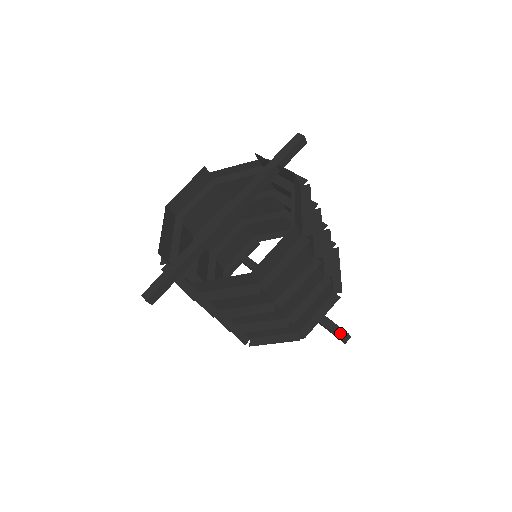
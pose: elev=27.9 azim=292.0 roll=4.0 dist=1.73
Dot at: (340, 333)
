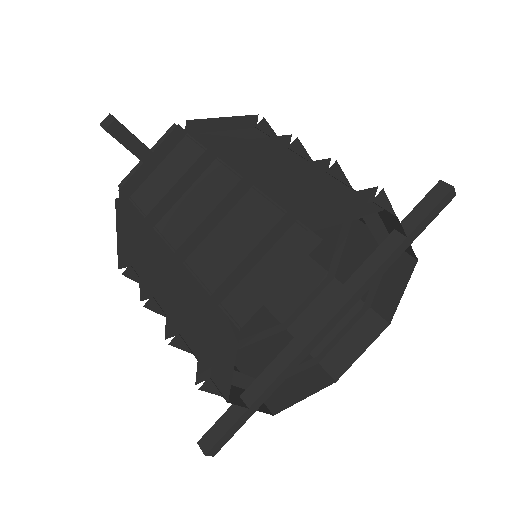
Dot at: occluded
